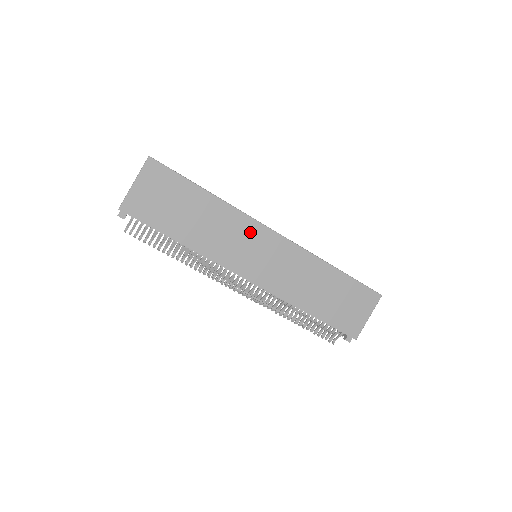
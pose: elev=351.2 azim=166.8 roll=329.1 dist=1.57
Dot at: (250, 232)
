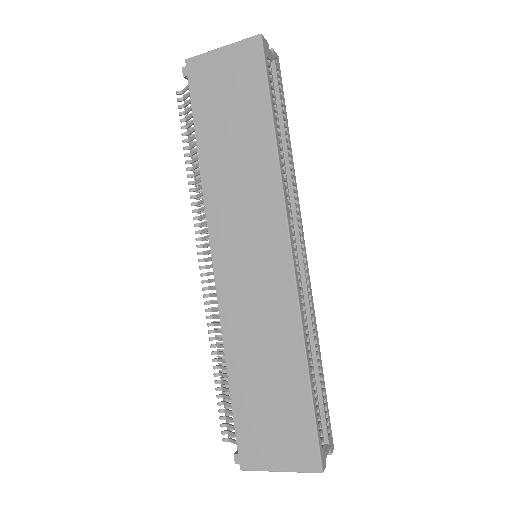
Dot at: (267, 218)
